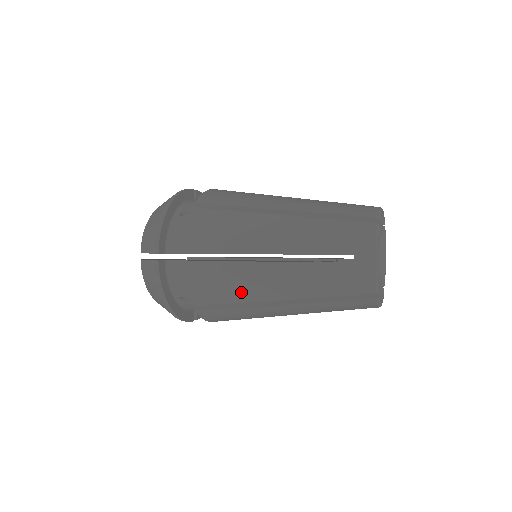
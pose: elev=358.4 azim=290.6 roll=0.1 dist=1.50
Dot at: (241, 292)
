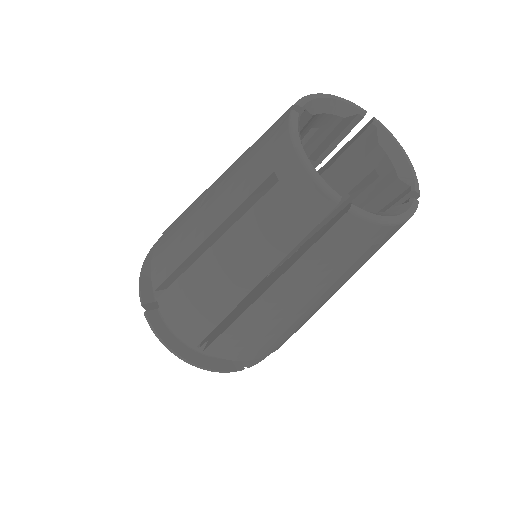
Dot at: (213, 303)
